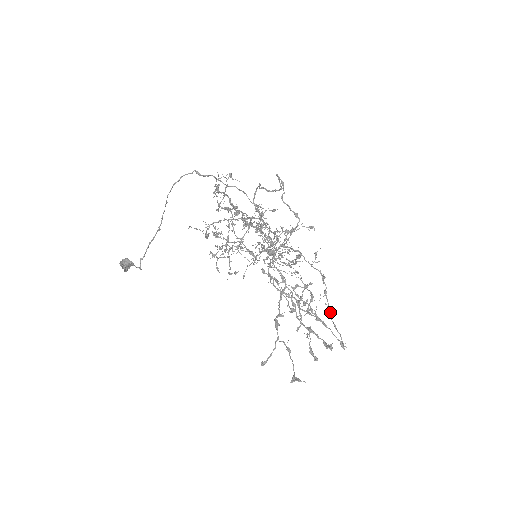
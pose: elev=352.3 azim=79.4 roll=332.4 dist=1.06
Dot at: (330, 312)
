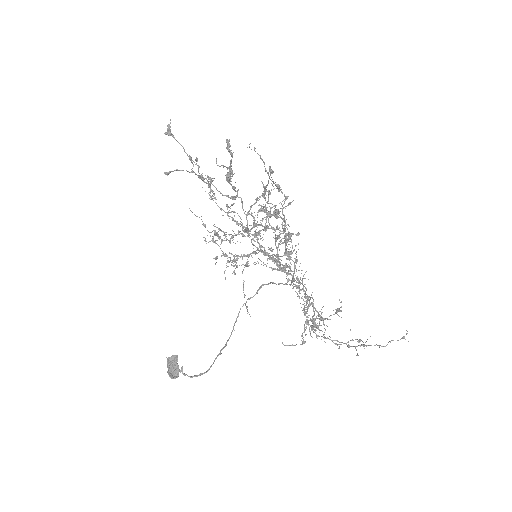
Dot at: (273, 182)
